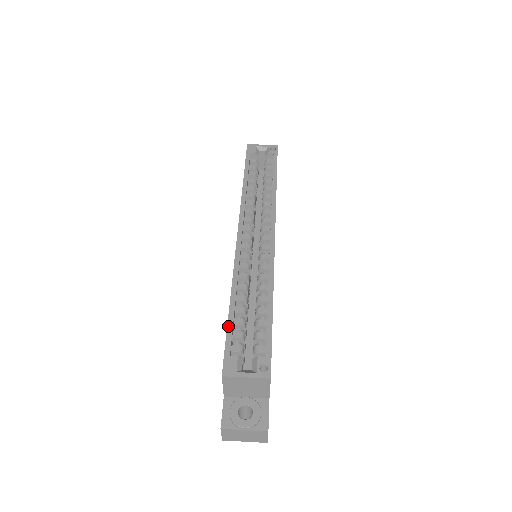
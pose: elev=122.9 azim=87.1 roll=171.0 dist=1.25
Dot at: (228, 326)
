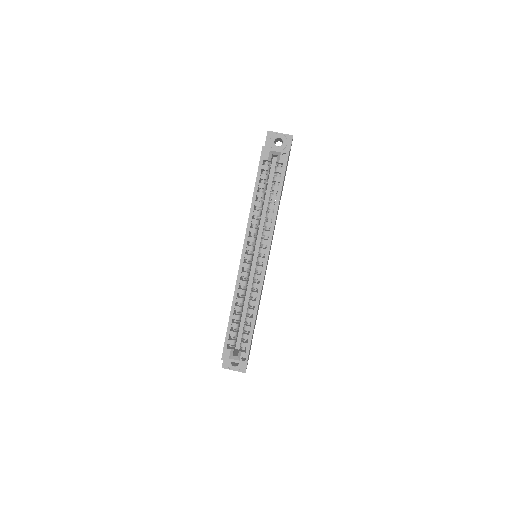
Dot at: (227, 330)
